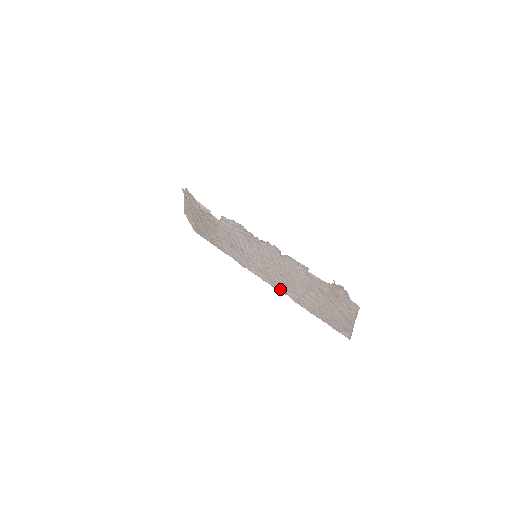
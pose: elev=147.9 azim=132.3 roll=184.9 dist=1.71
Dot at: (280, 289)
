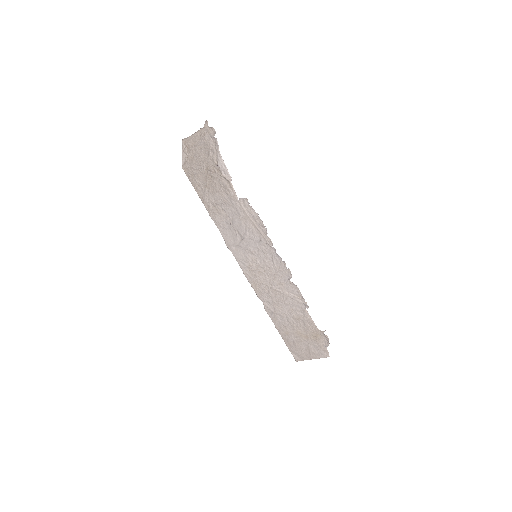
Dot at: (259, 293)
